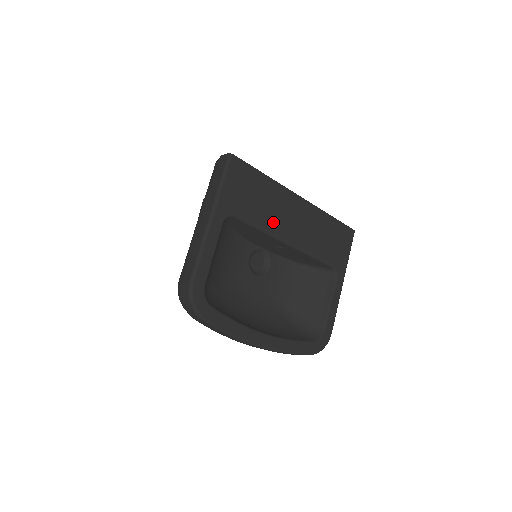
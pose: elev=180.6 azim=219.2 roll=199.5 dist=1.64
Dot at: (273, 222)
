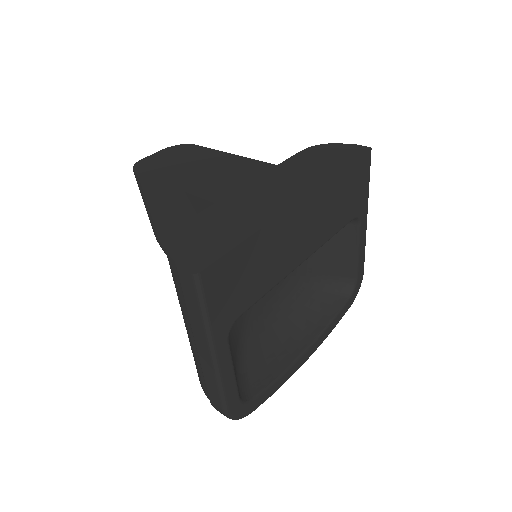
Dot at: (280, 268)
